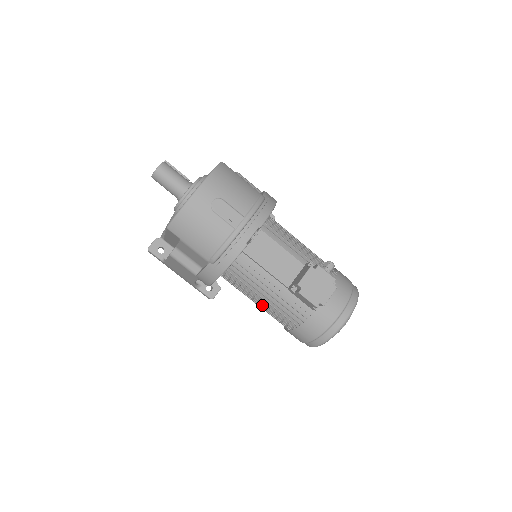
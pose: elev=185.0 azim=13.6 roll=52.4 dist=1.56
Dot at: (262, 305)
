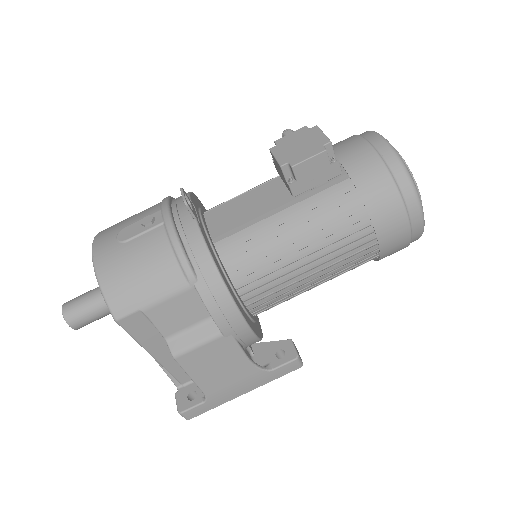
Dot at: (316, 260)
